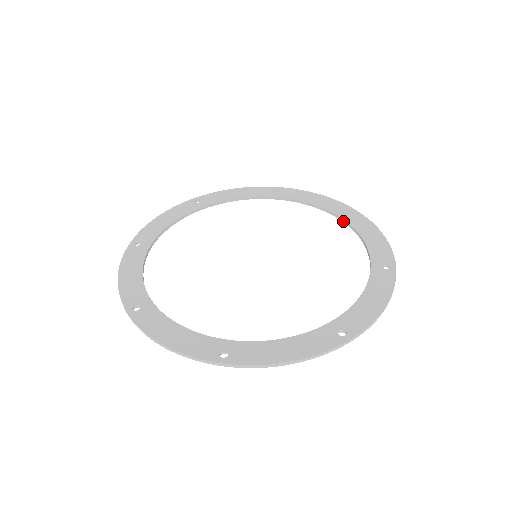
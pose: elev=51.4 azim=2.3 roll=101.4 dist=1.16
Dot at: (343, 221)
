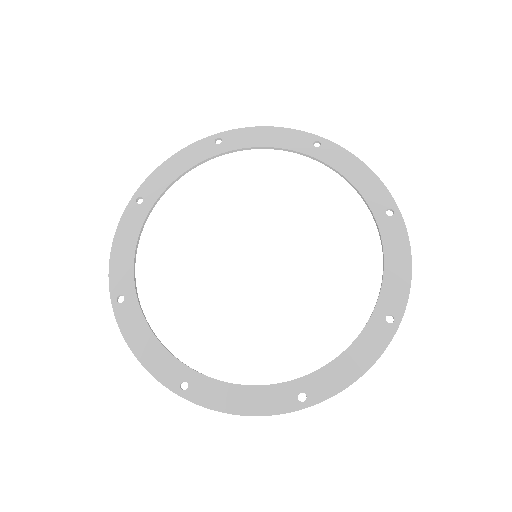
Dot at: occluded
